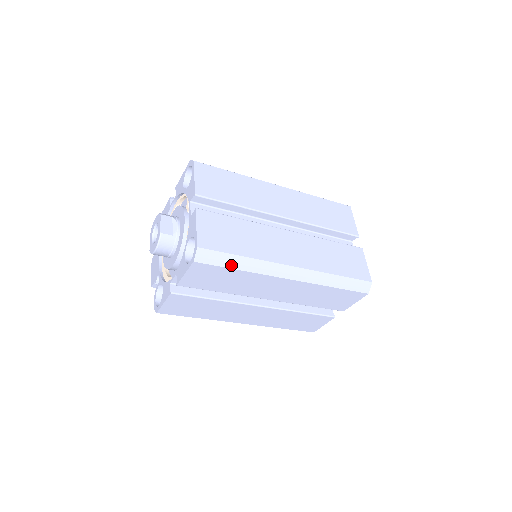
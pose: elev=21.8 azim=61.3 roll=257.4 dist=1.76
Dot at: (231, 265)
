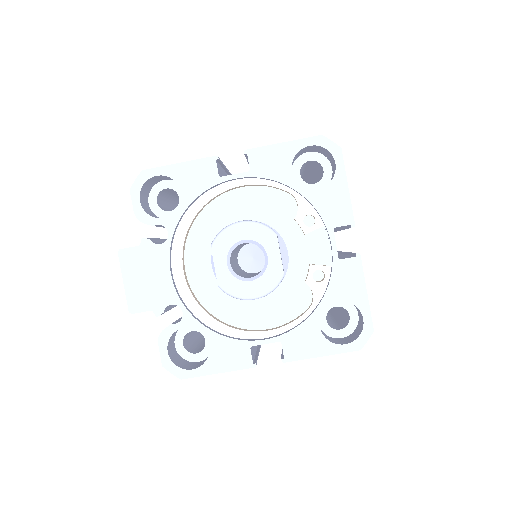
Dot at: occluded
